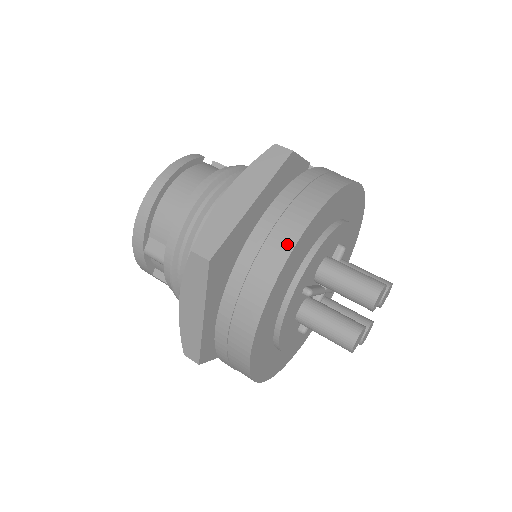
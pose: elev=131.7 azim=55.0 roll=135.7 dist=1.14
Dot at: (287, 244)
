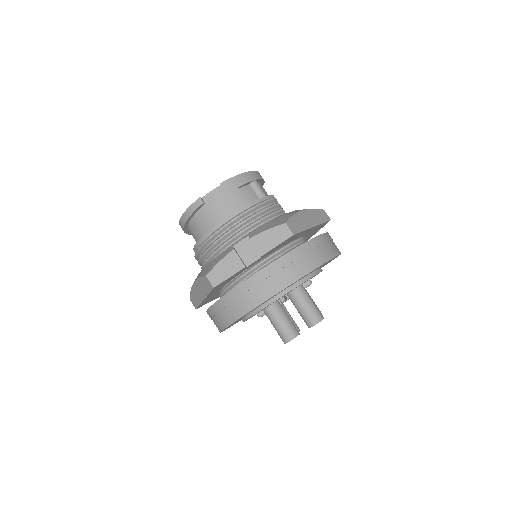
Dot at: (218, 329)
